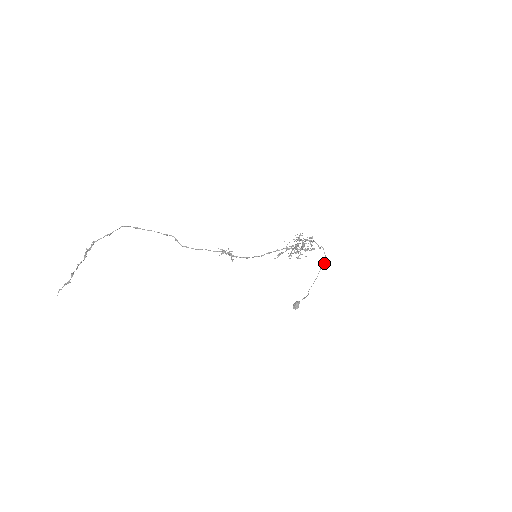
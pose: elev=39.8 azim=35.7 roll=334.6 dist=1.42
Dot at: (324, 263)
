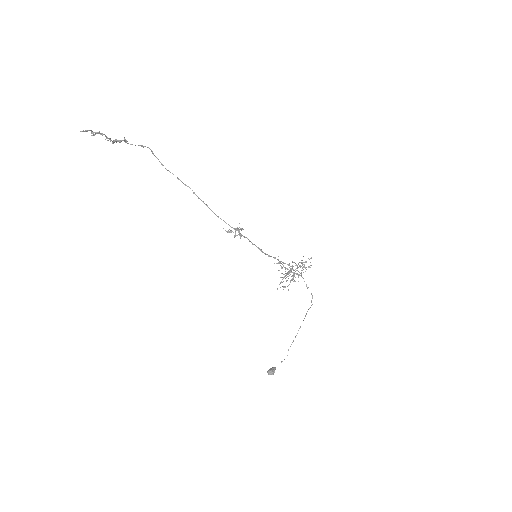
Dot at: occluded
